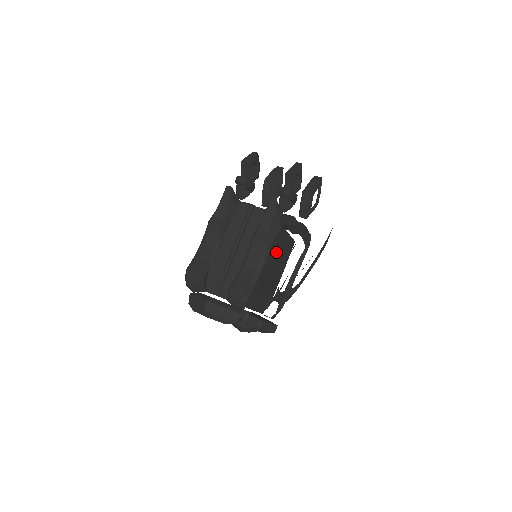
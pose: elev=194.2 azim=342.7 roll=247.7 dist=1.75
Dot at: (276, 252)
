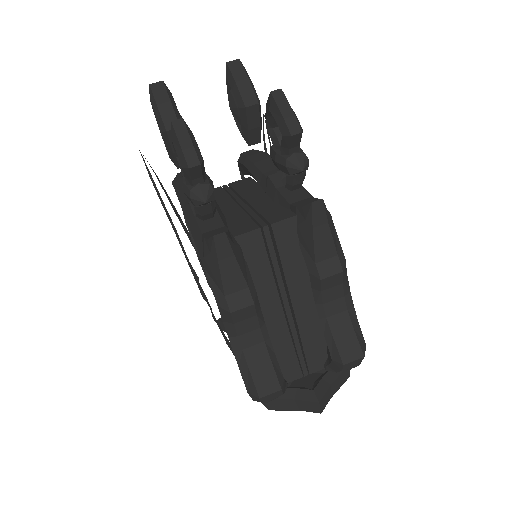
Dot at: occluded
